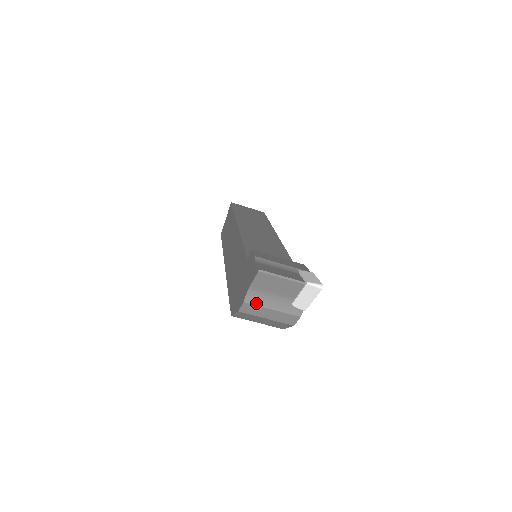
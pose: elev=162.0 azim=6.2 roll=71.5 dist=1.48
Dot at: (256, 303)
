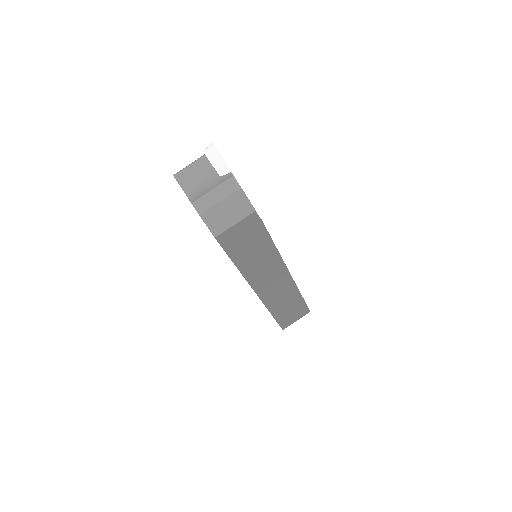
Dot at: (199, 197)
